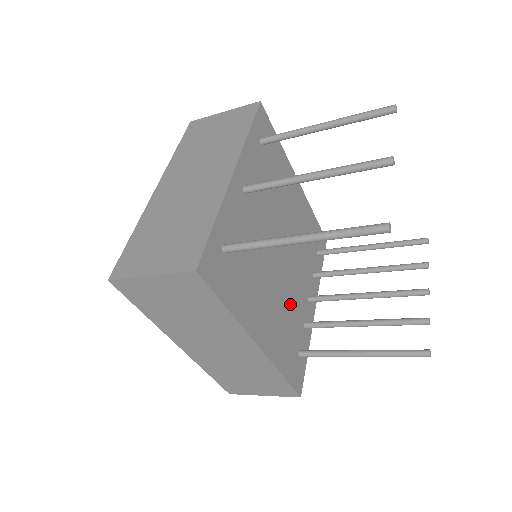
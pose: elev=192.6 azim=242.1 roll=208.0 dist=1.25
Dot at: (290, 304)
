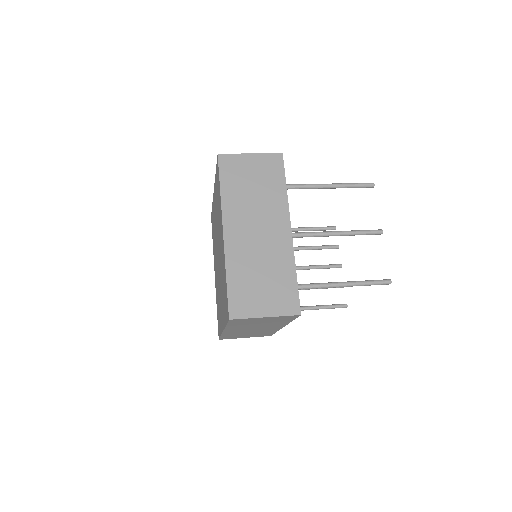
Dot at: occluded
